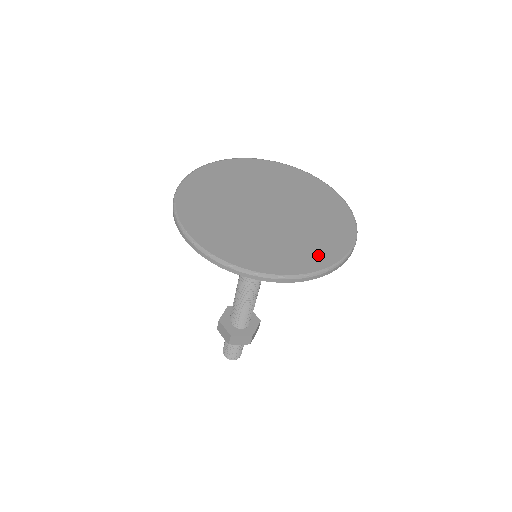
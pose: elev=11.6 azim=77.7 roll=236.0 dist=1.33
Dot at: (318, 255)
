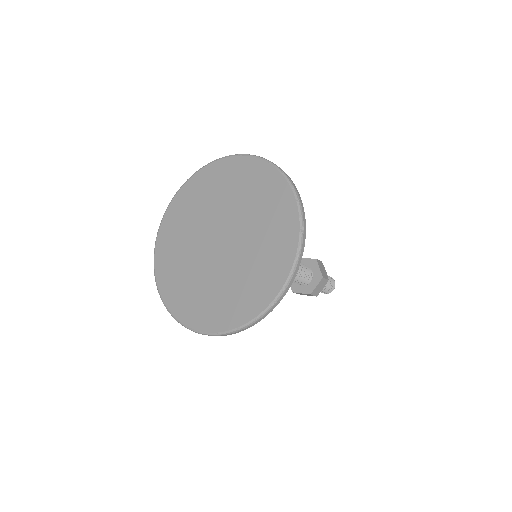
Dot at: (238, 309)
